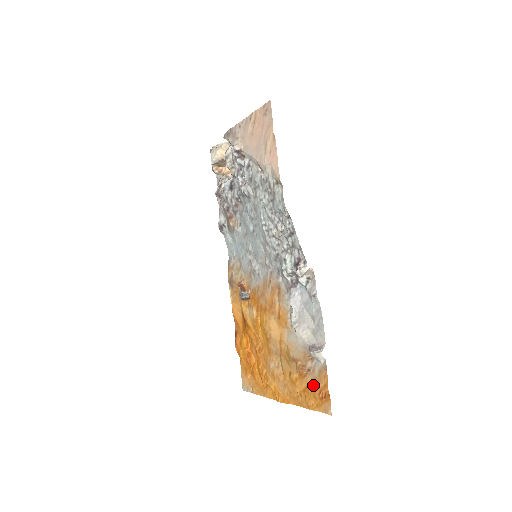
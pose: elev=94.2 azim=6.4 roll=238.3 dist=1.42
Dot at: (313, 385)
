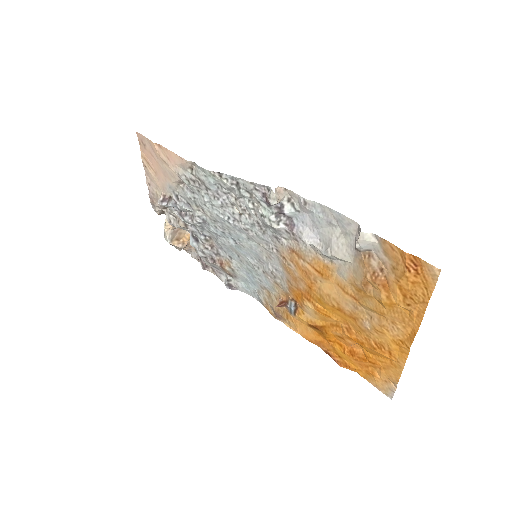
Dot at: (398, 275)
